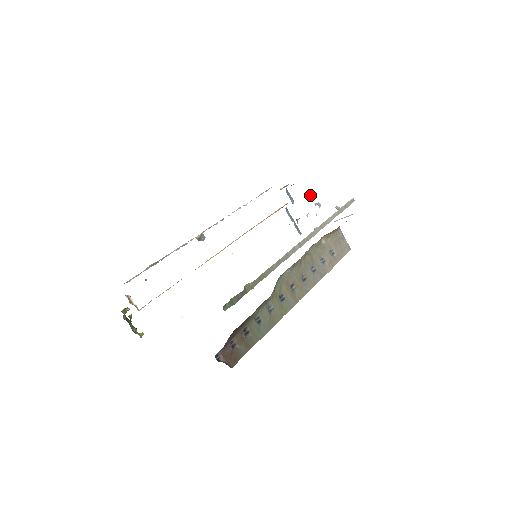
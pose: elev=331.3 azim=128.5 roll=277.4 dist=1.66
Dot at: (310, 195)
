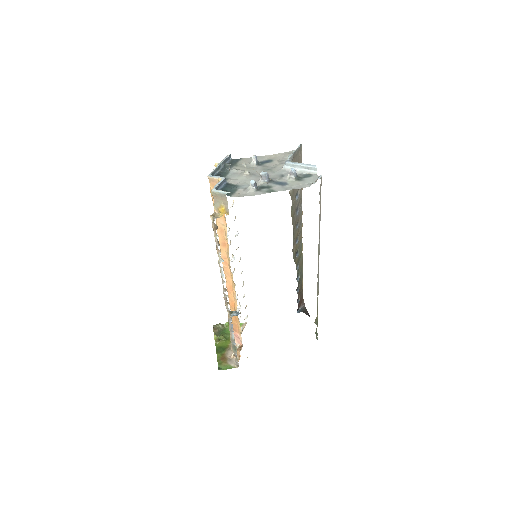
Dot at: (256, 185)
